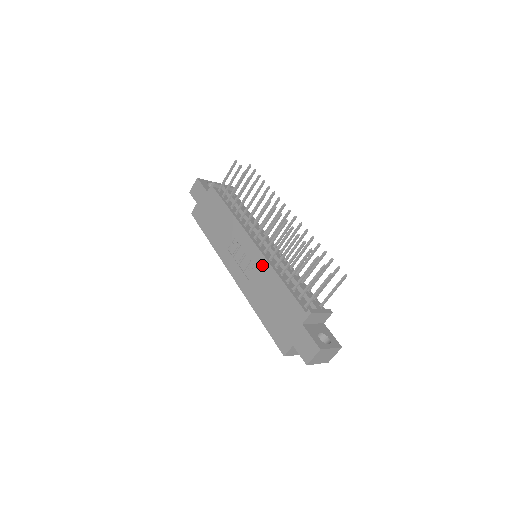
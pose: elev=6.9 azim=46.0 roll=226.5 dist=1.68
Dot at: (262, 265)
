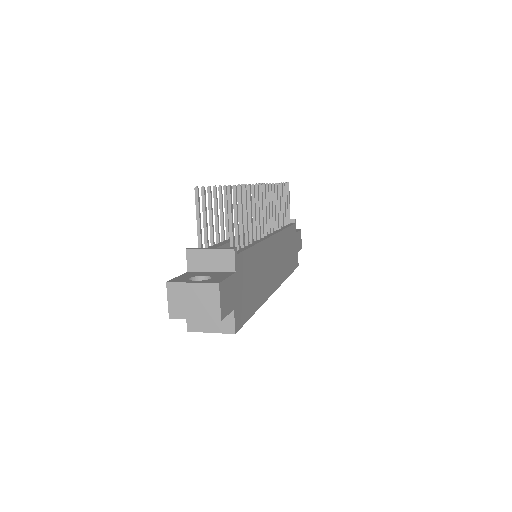
Dot at: occluded
